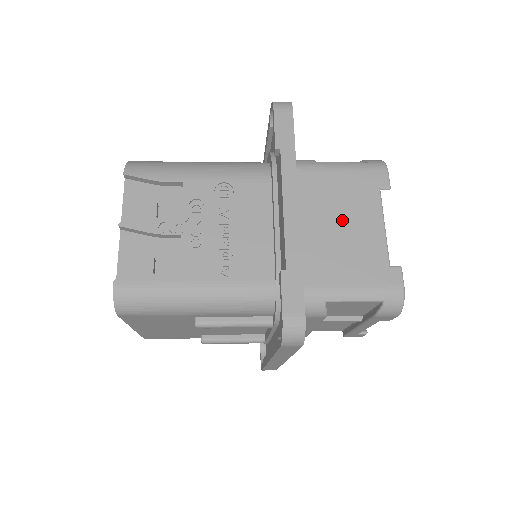
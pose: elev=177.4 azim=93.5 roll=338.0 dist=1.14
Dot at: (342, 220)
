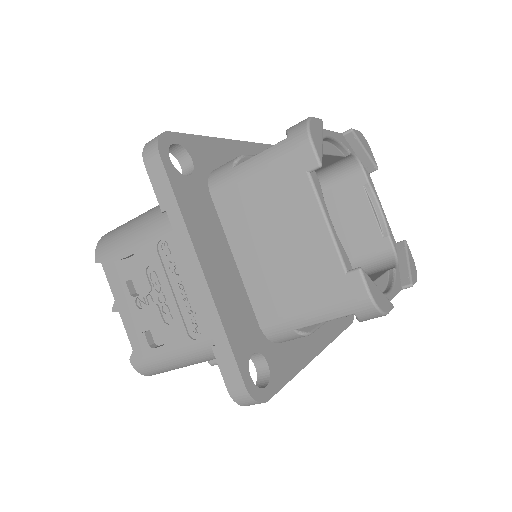
Dot at: (279, 233)
